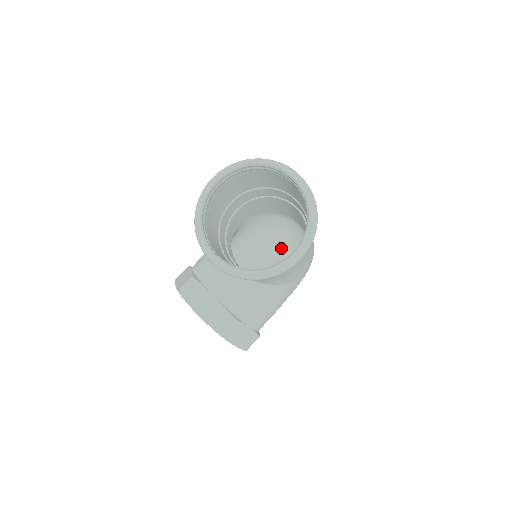
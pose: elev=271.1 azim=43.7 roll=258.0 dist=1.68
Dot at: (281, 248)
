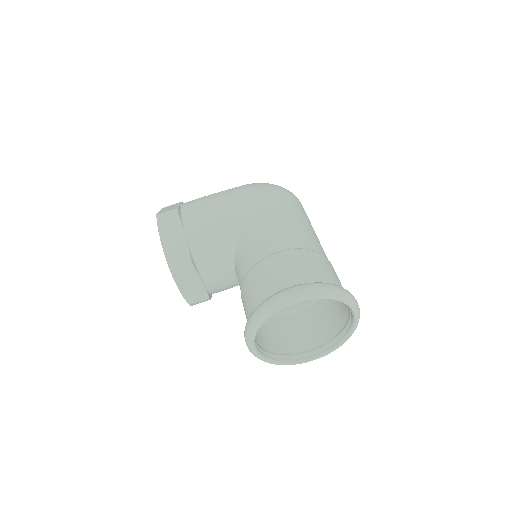
Dot at: occluded
